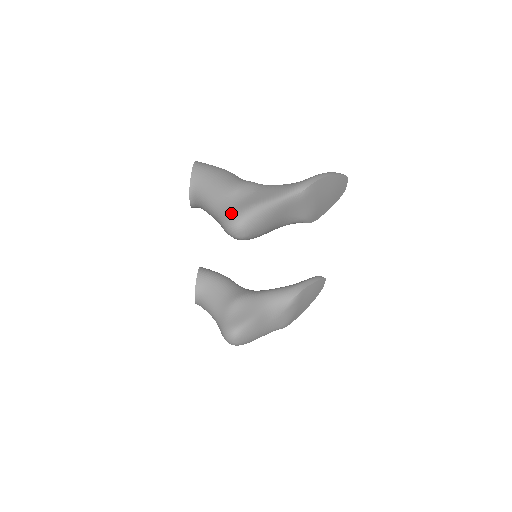
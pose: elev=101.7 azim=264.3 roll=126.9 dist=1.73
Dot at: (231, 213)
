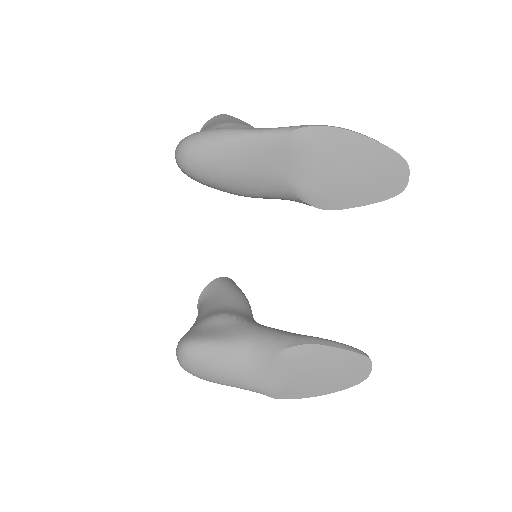
Dot at: occluded
